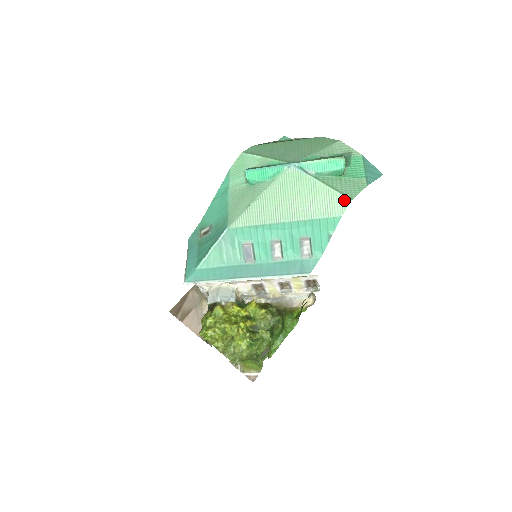
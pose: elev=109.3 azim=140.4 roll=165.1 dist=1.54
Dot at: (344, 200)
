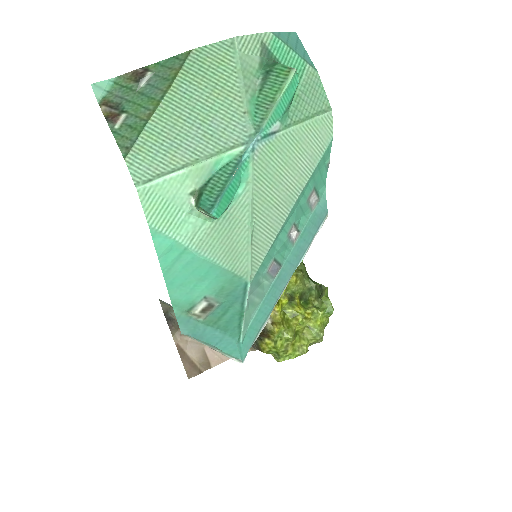
Dot at: (326, 119)
